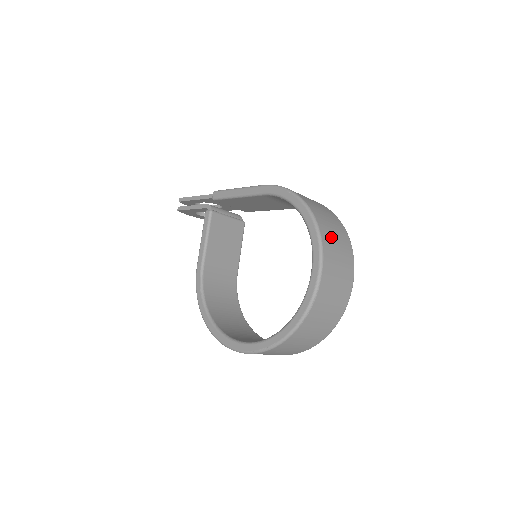
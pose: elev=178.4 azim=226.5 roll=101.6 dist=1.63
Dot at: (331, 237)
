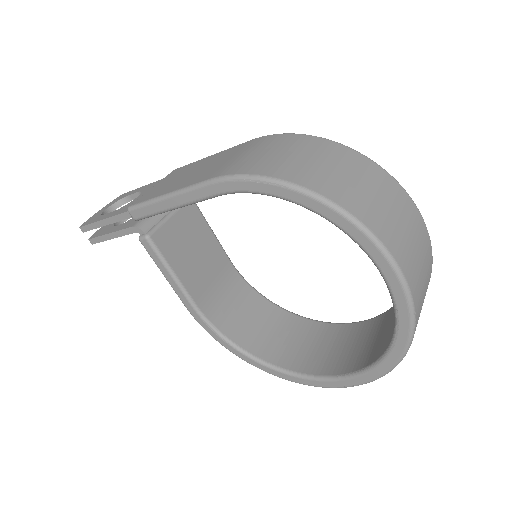
Dot at: (380, 214)
